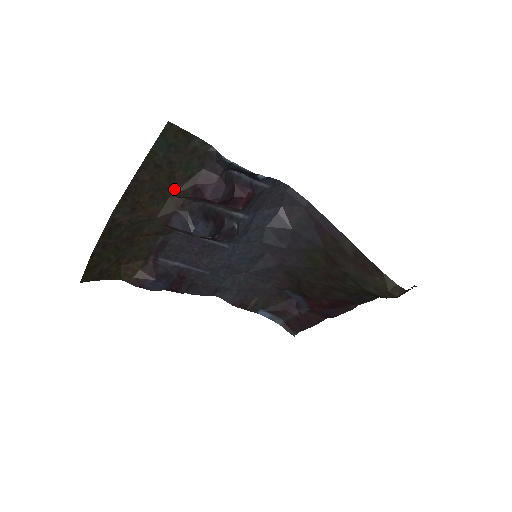
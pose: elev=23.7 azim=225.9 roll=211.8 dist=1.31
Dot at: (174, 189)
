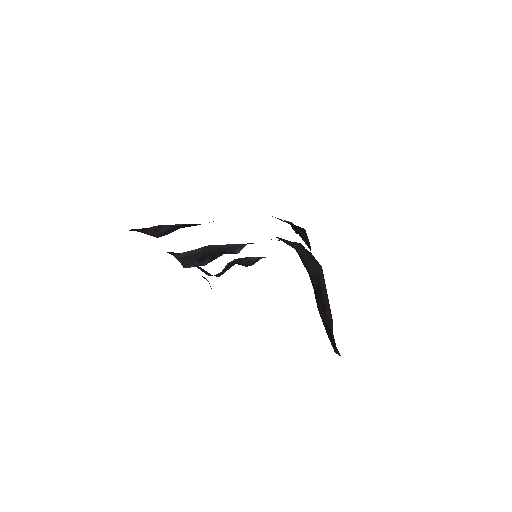
Dot at: occluded
